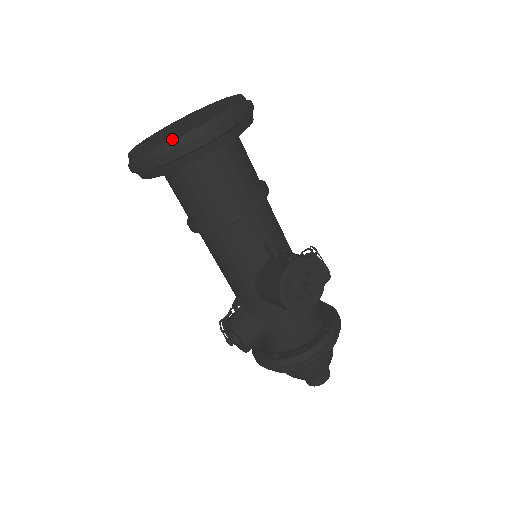
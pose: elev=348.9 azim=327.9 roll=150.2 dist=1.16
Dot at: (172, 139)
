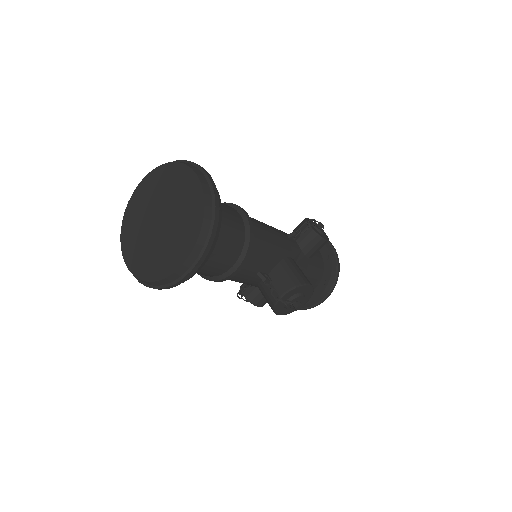
Dot at: (153, 278)
